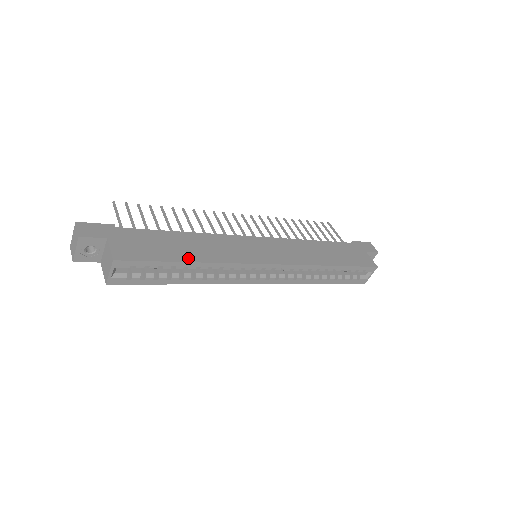
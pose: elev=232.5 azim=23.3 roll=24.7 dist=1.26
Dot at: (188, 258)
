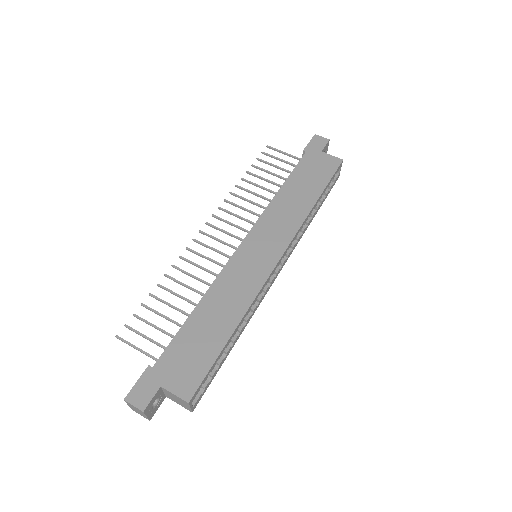
Dot at: (227, 331)
